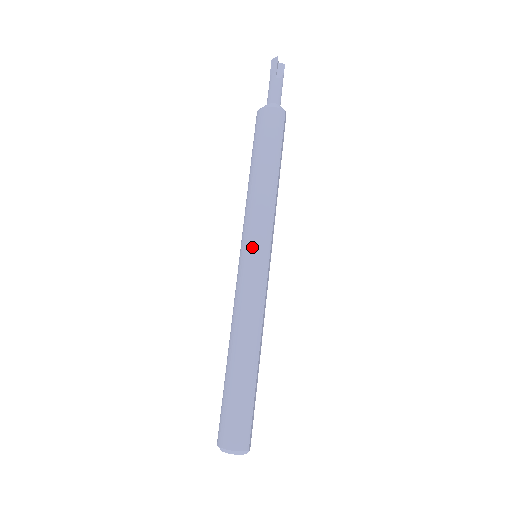
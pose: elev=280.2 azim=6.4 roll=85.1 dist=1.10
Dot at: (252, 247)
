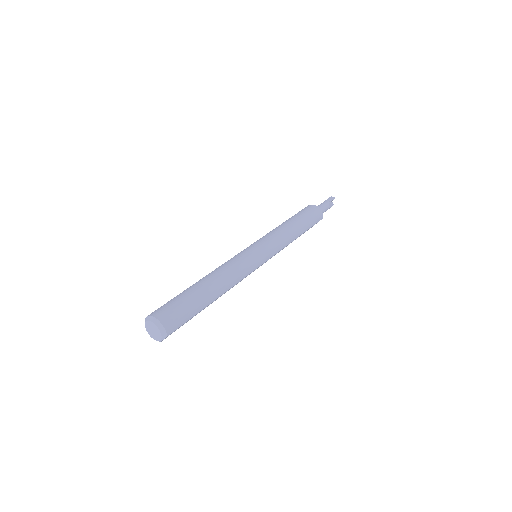
Dot at: (263, 247)
